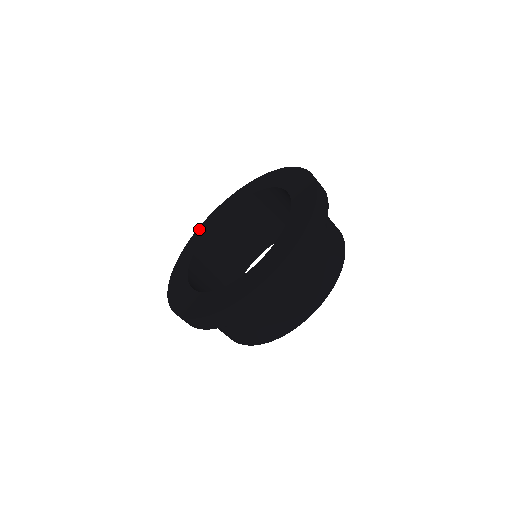
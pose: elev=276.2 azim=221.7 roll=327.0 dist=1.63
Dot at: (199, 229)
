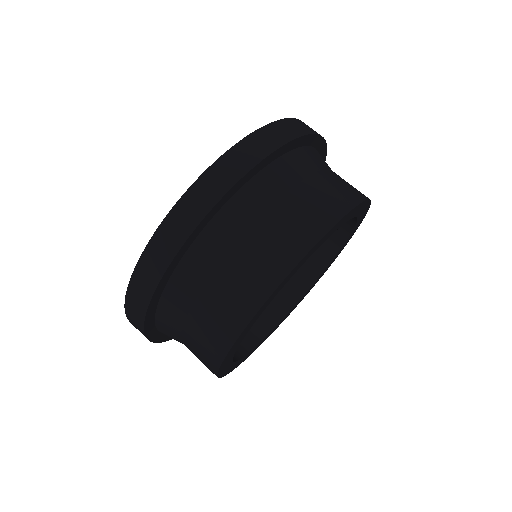
Dot at: occluded
